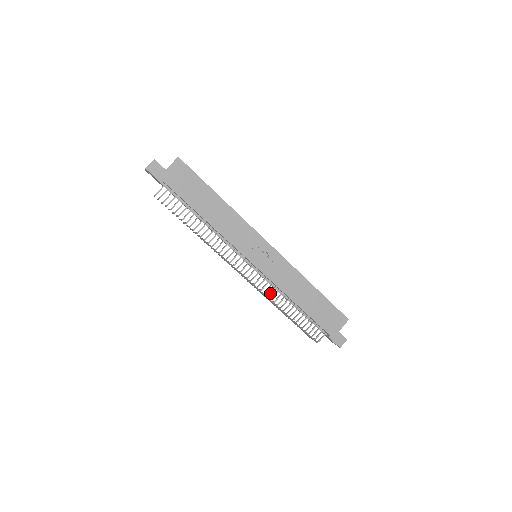
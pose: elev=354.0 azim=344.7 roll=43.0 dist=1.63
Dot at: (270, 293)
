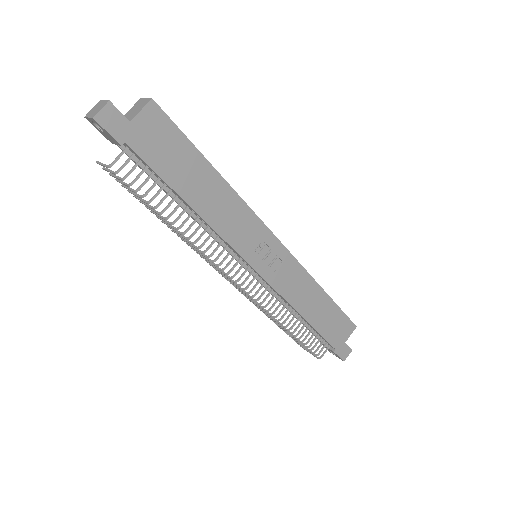
Dot at: (272, 306)
